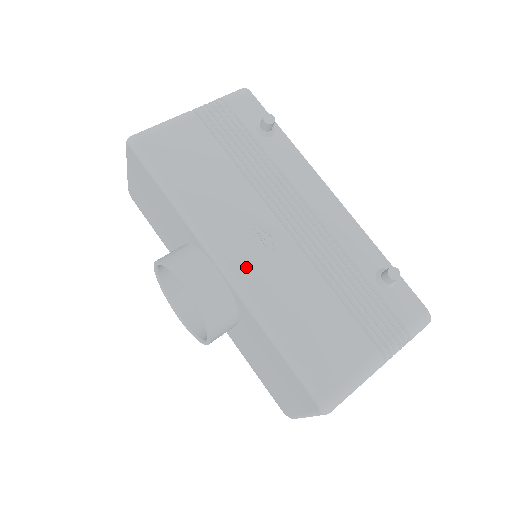
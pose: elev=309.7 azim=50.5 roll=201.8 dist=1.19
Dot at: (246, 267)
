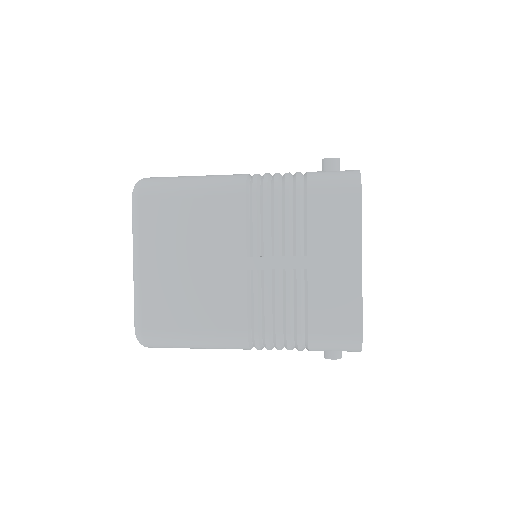
Dot at: occluded
